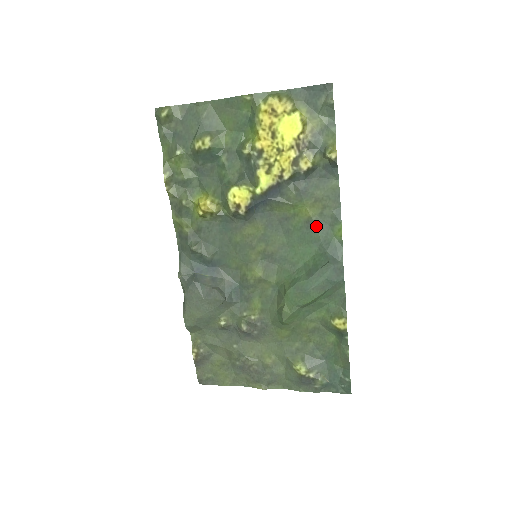
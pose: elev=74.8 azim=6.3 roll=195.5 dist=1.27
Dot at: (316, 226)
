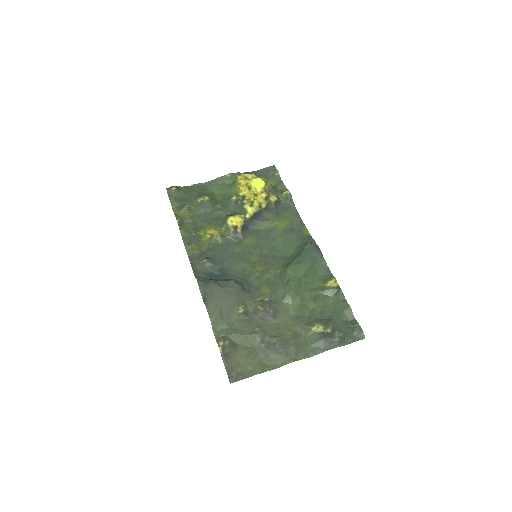
Dot at: (291, 231)
